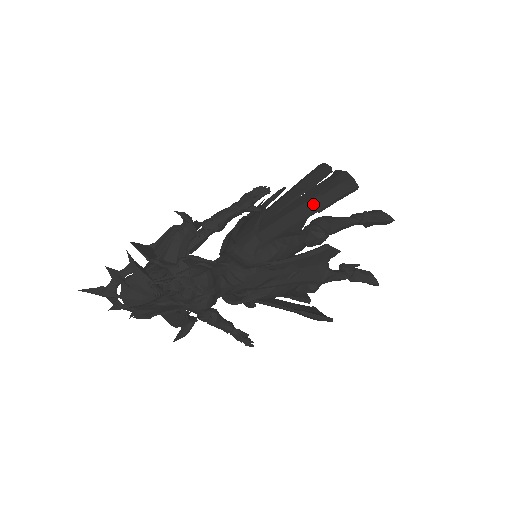
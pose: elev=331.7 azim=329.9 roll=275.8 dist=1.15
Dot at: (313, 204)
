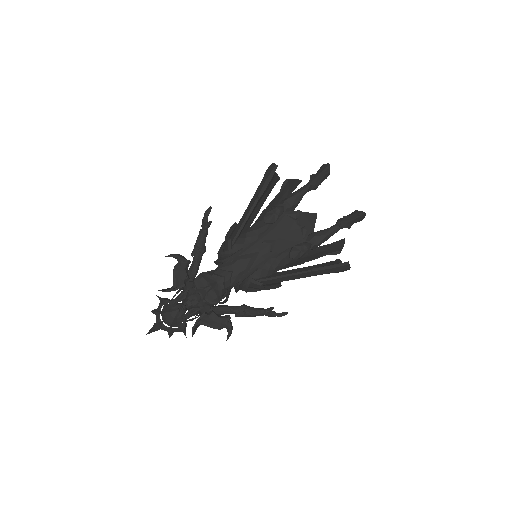
Dot at: (255, 197)
